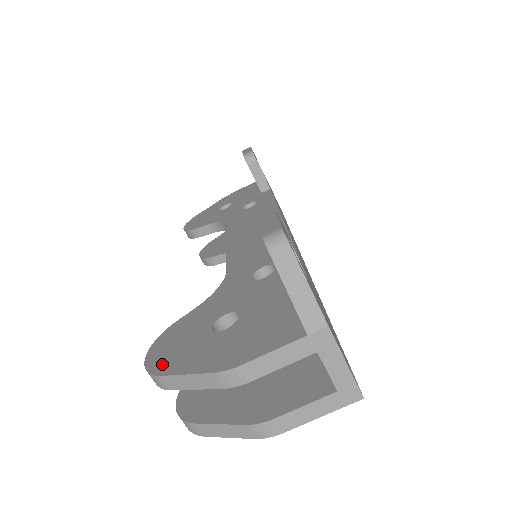
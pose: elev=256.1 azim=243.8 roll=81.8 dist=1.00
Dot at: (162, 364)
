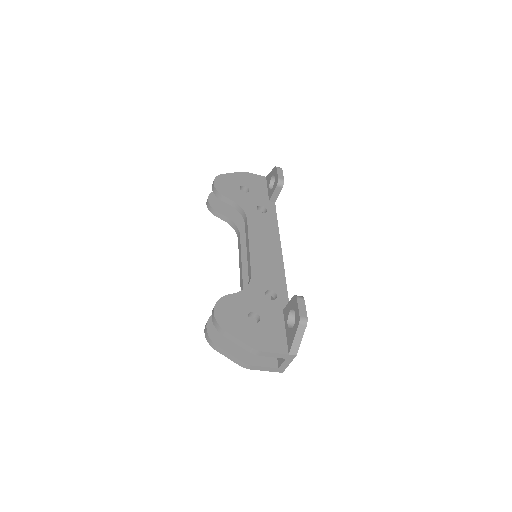
Dot at: (225, 323)
